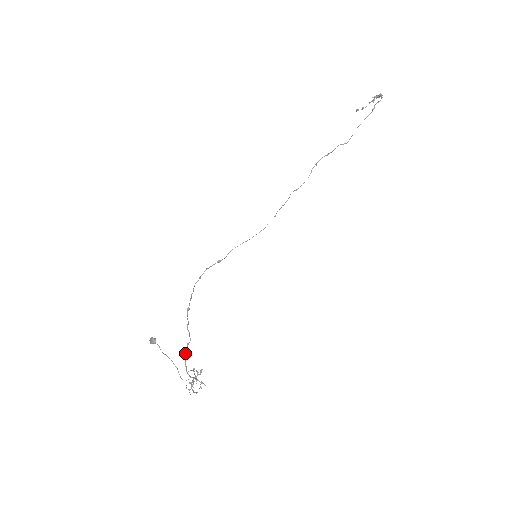
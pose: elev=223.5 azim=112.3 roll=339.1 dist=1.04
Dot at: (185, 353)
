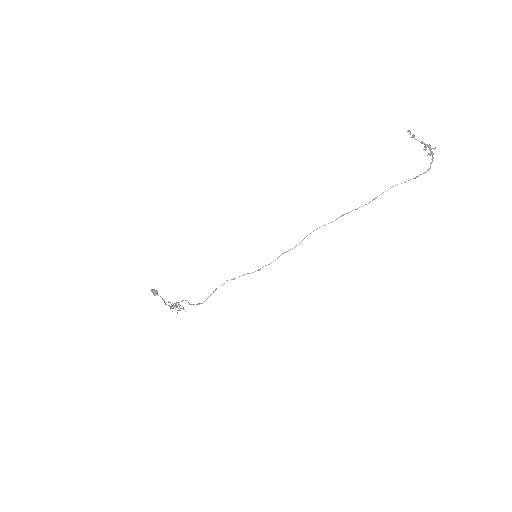
Dot at: occluded
